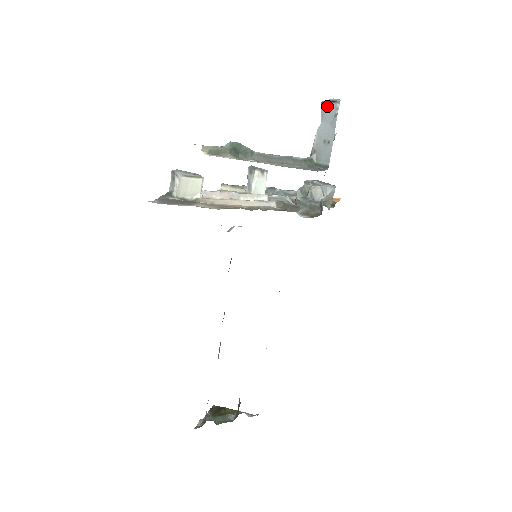
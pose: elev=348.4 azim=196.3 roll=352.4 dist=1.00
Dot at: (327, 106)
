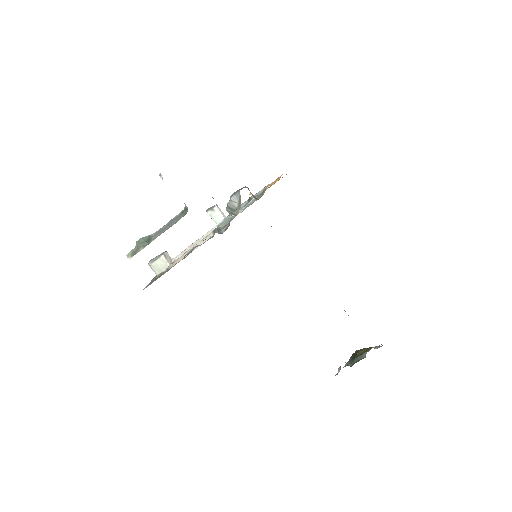
Dot at: occluded
